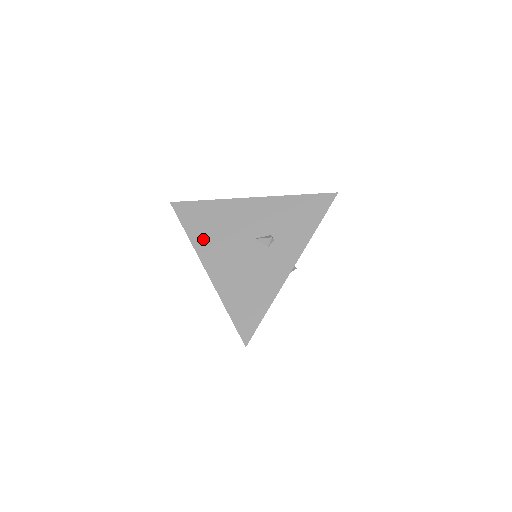
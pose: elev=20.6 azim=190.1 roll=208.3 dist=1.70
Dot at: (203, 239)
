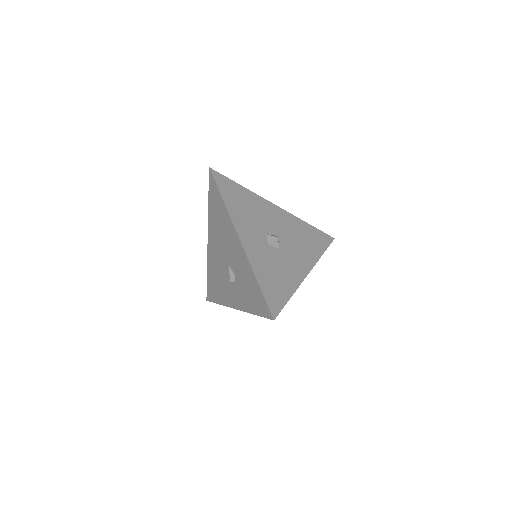
Dot at: (212, 222)
